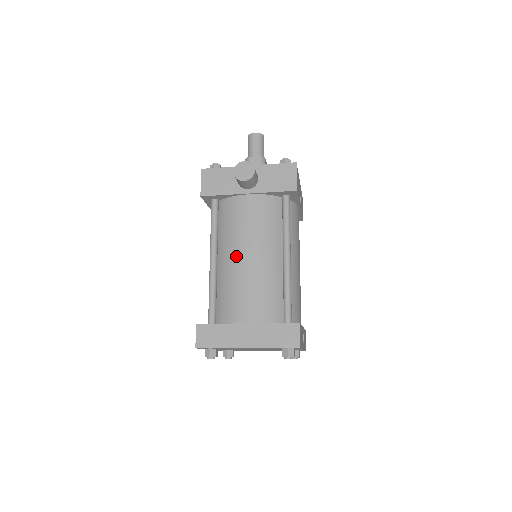
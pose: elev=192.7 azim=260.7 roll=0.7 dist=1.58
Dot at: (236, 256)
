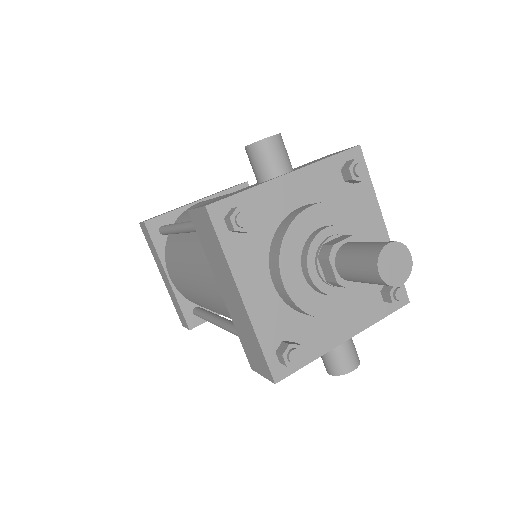
Dot at: occluded
